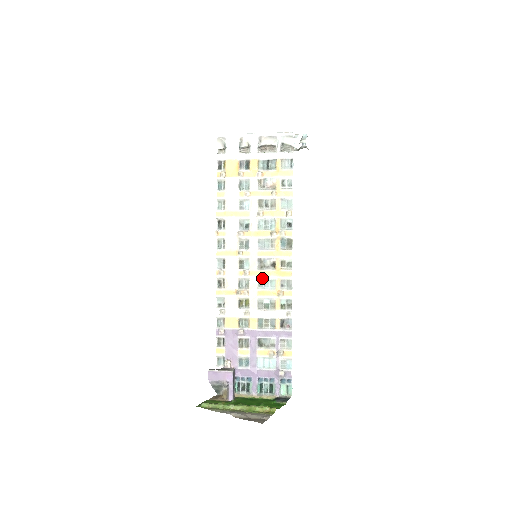
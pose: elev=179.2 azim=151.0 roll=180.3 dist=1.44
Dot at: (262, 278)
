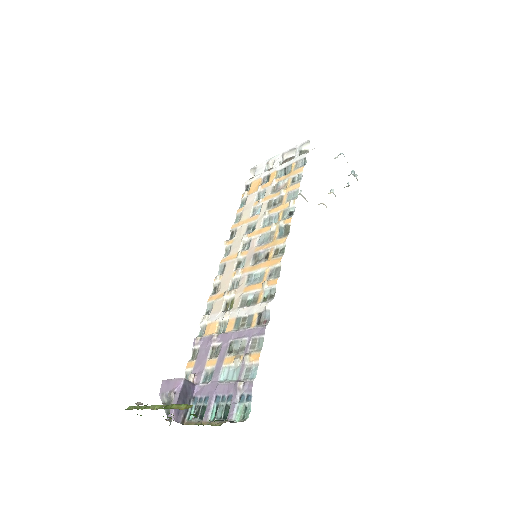
Dot at: (252, 273)
